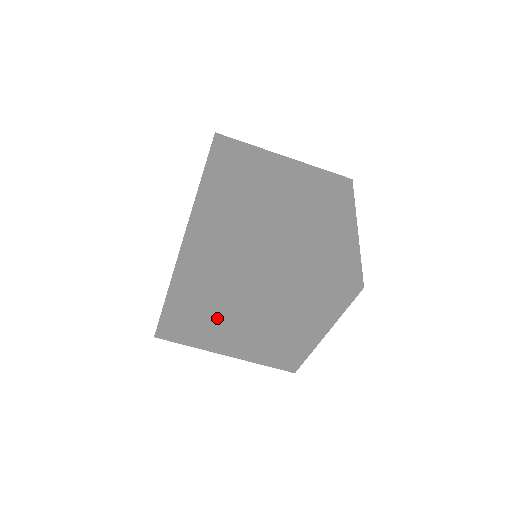
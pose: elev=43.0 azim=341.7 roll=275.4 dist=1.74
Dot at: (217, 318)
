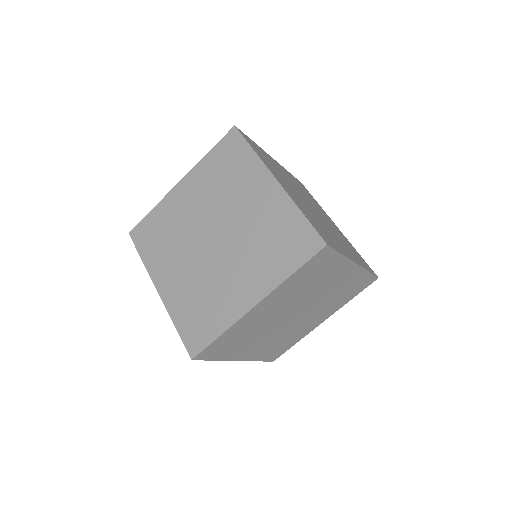
Dot at: (283, 332)
